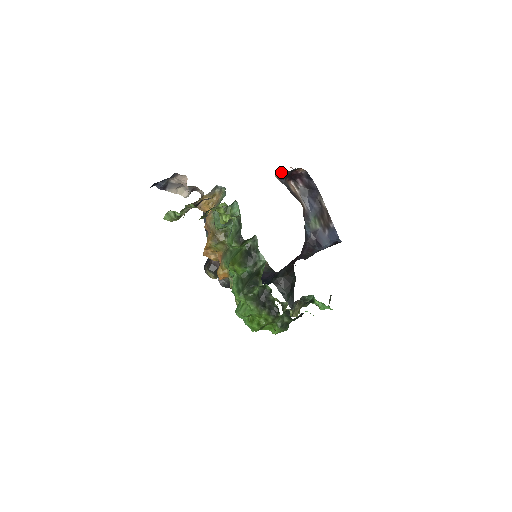
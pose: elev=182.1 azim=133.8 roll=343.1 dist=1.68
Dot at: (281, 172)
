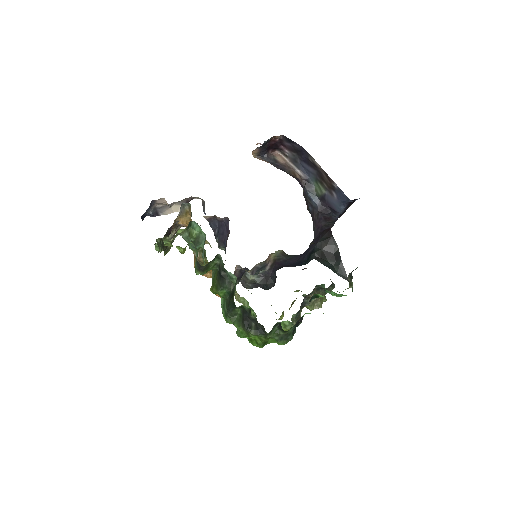
Dot at: (255, 150)
